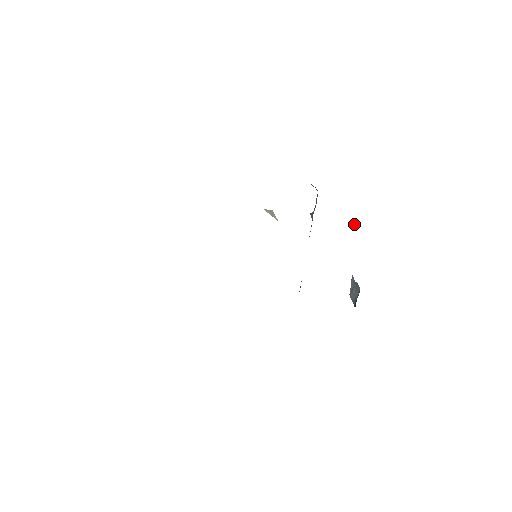
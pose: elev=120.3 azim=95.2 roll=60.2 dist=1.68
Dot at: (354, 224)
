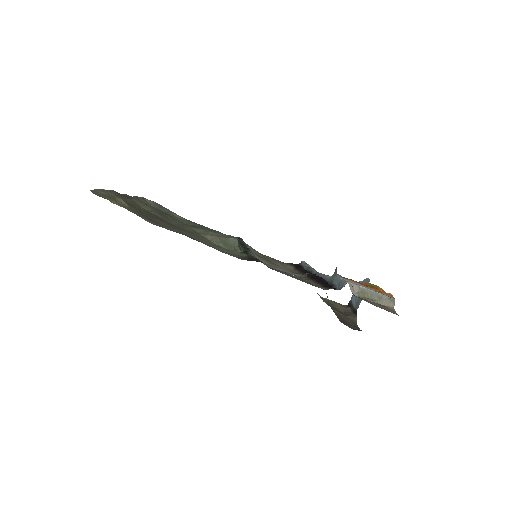
Dot at: occluded
